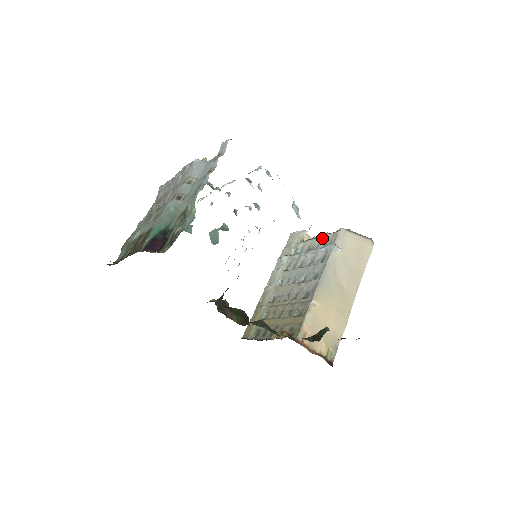
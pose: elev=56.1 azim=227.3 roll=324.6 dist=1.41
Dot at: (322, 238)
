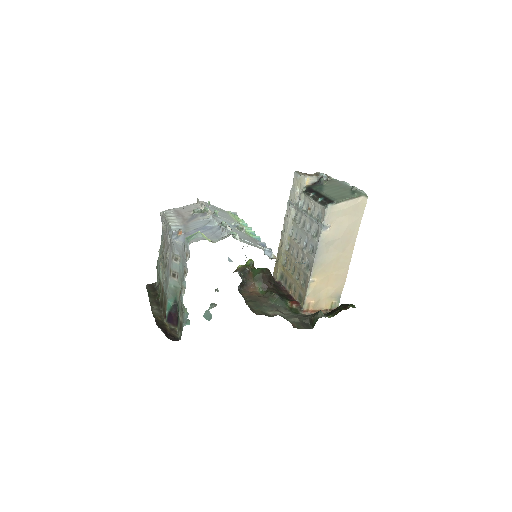
Dot at: (316, 205)
